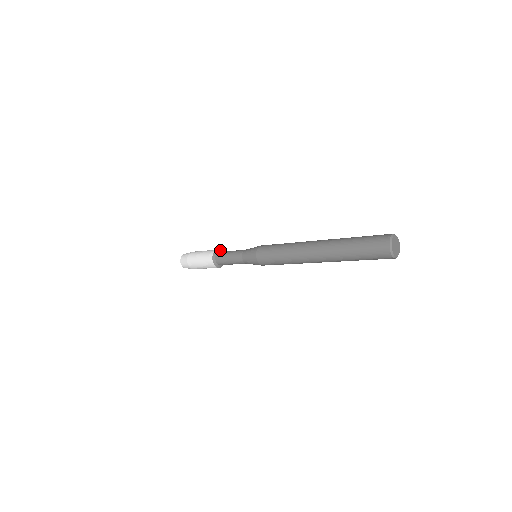
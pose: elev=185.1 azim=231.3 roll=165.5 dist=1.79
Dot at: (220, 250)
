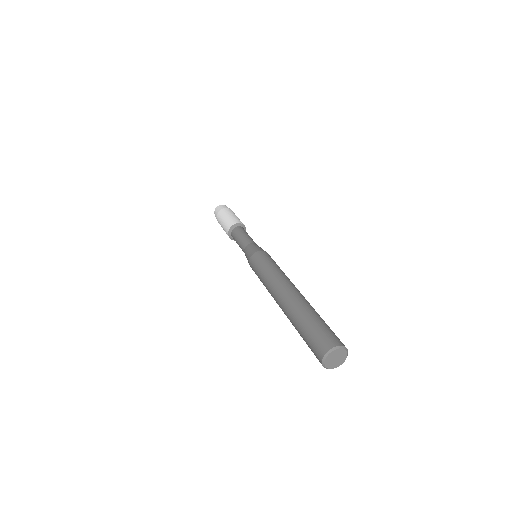
Dot at: occluded
